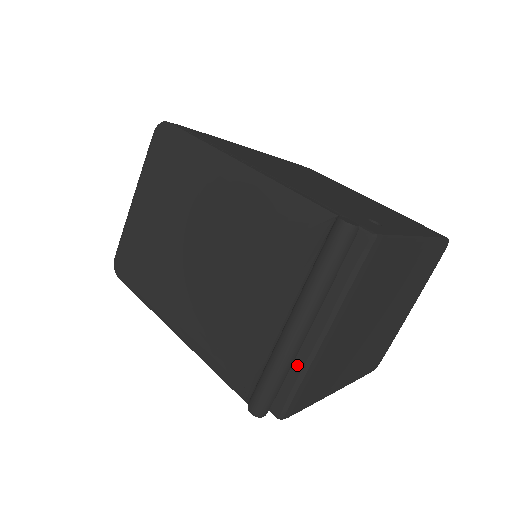
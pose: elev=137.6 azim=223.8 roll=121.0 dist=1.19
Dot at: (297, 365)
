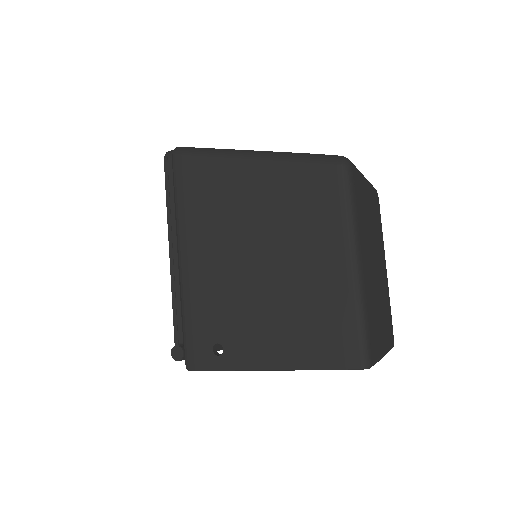
Dot at: occluded
